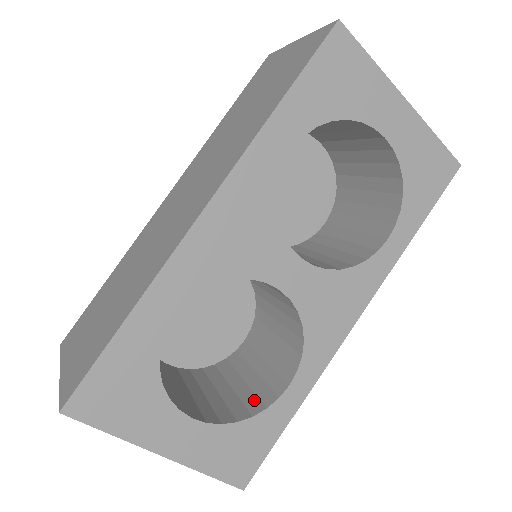
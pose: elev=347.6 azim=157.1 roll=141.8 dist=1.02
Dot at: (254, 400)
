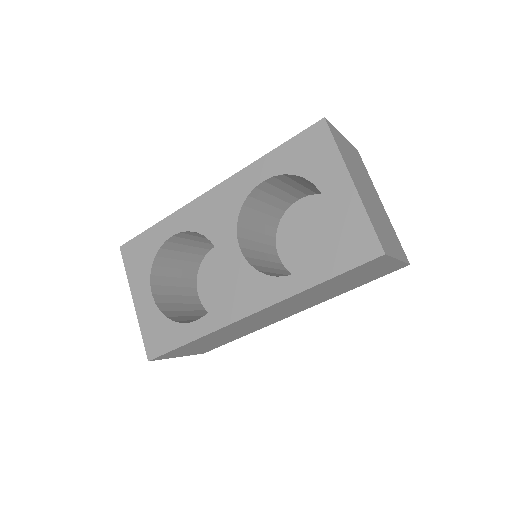
Dot at: (187, 322)
